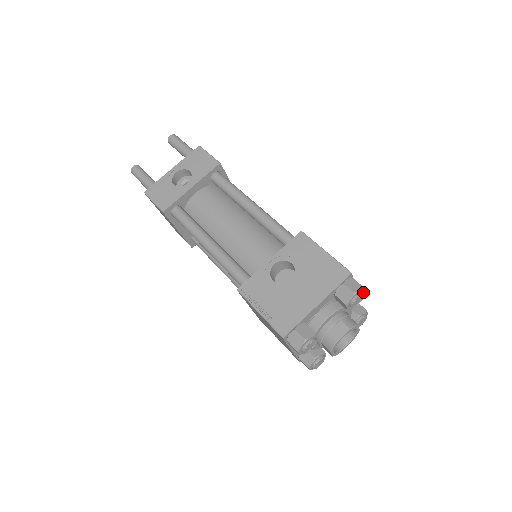
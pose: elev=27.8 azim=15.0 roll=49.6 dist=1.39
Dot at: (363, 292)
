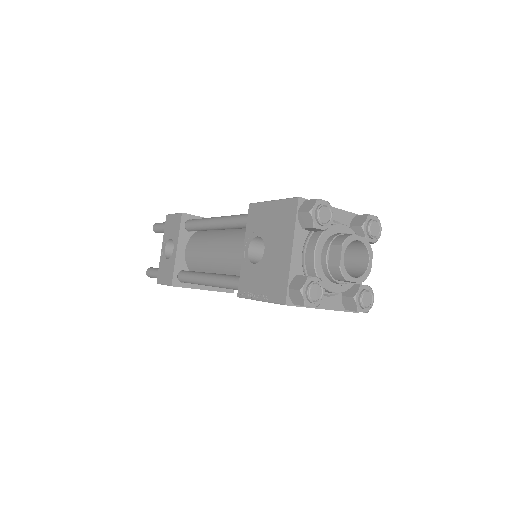
Dot at: (324, 203)
